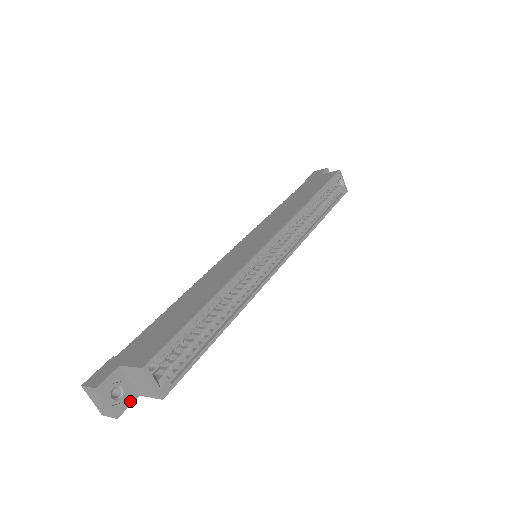
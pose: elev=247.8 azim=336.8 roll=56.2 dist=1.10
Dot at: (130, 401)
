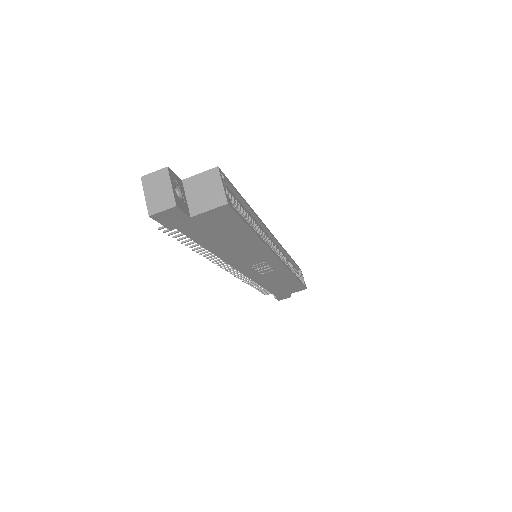
Dot at: (185, 210)
